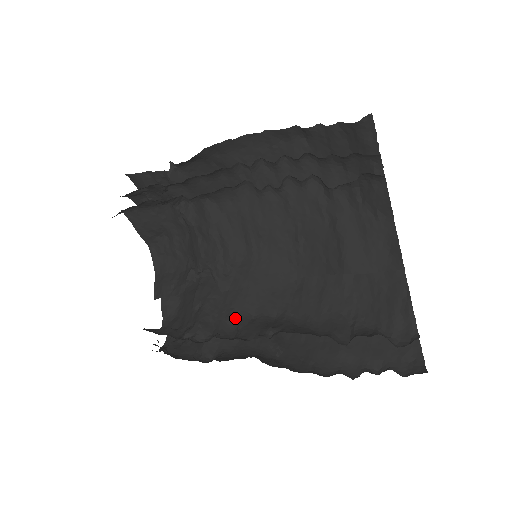
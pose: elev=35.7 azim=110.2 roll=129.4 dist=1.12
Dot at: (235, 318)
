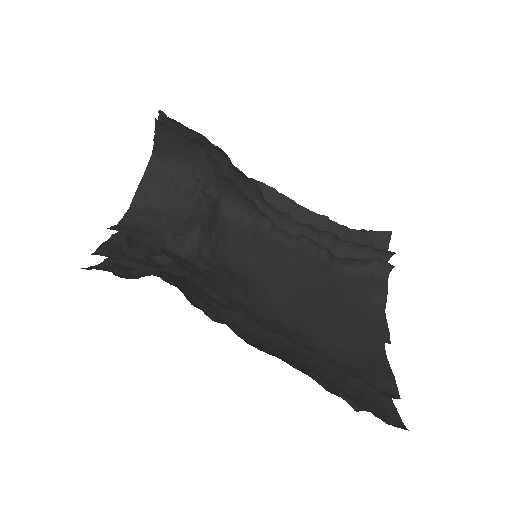
Dot at: (202, 284)
